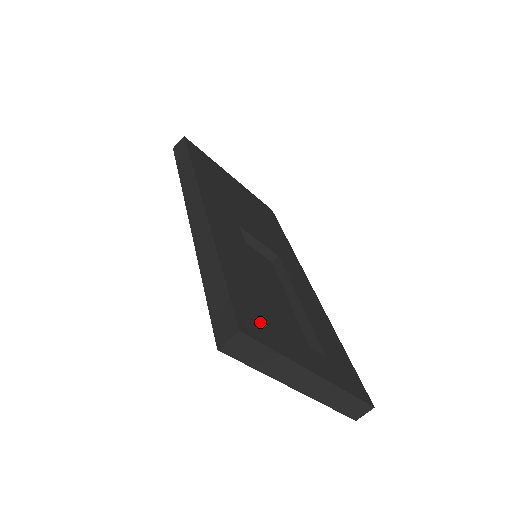
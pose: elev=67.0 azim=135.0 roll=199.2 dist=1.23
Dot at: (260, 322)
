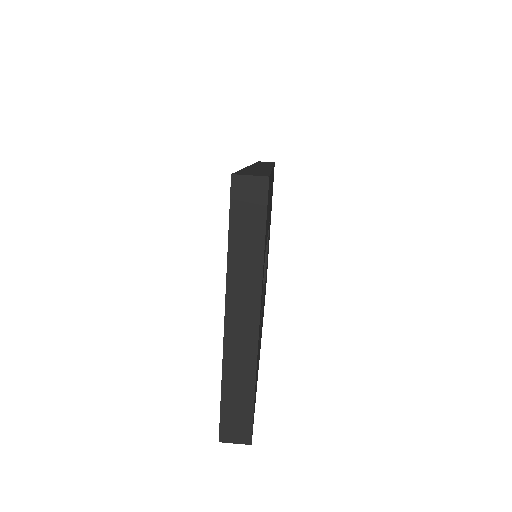
Dot at: occluded
